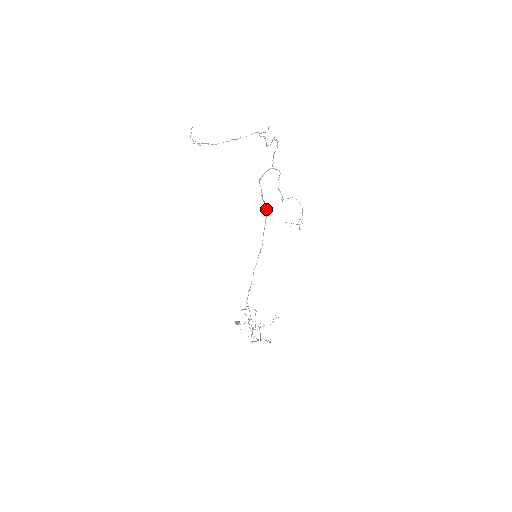
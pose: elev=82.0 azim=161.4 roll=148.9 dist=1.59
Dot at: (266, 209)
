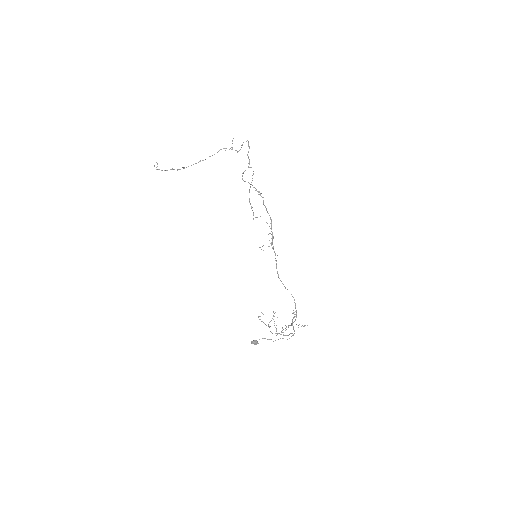
Dot at: (260, 194)
